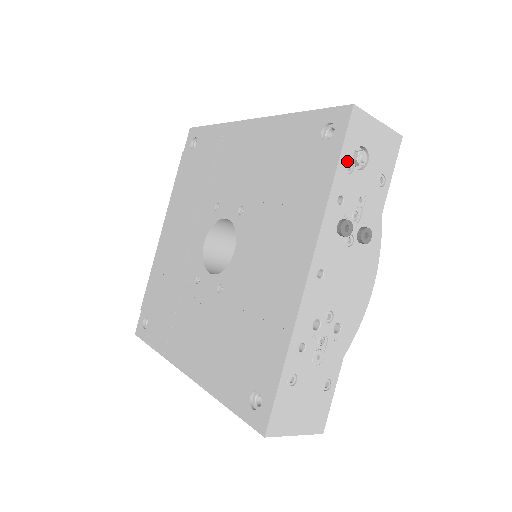
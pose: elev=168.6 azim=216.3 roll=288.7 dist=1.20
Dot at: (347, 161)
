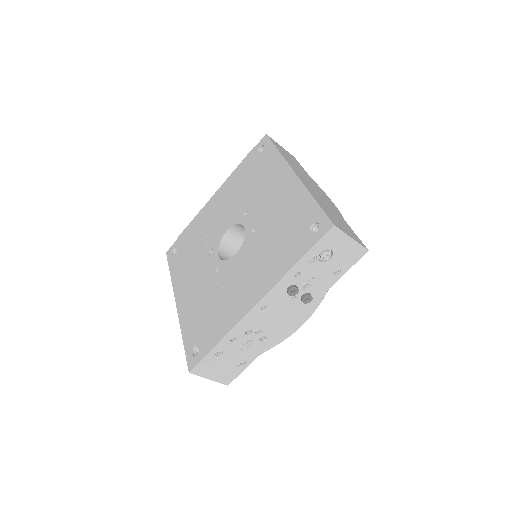
Dot at: (313, 255)
